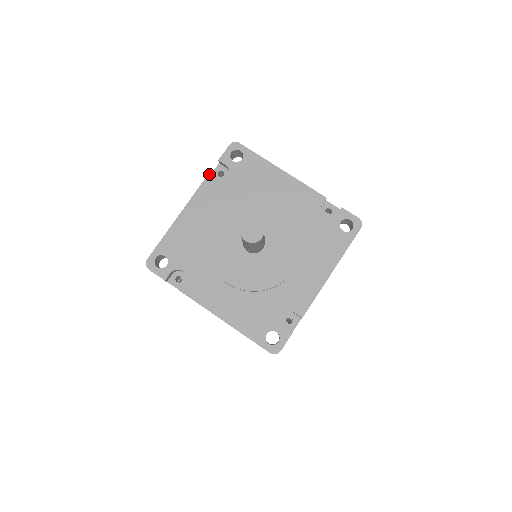
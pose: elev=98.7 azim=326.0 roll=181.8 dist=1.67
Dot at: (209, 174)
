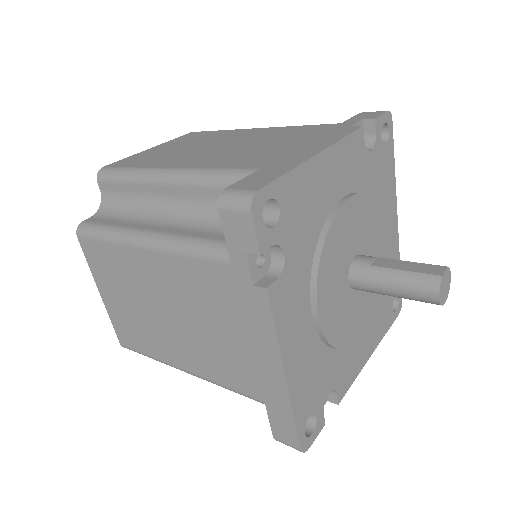
Dot at: (268, 288)
